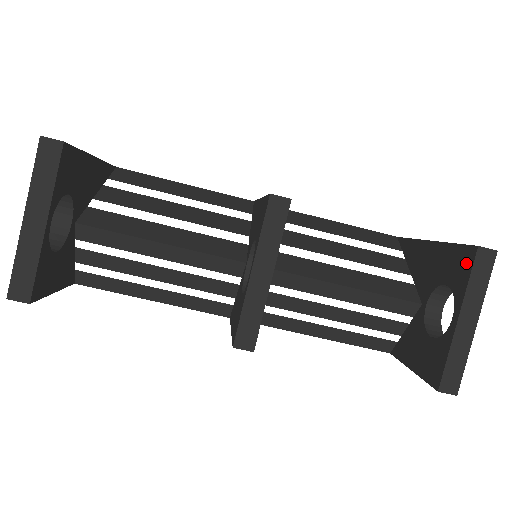
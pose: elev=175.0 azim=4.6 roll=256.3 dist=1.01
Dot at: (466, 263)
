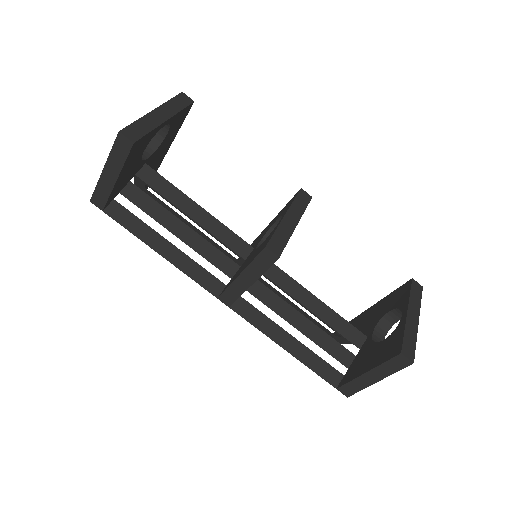
Dot at: (405, 290)
